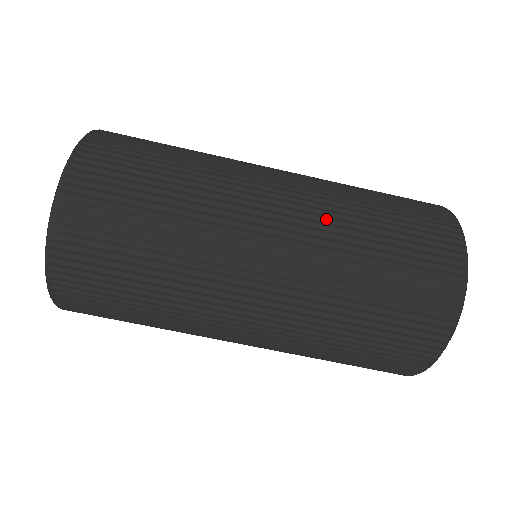
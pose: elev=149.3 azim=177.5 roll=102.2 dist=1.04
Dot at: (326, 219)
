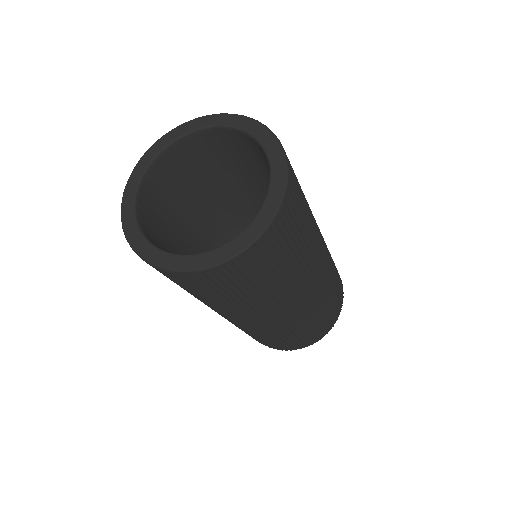
Dot at: (272, 331)
